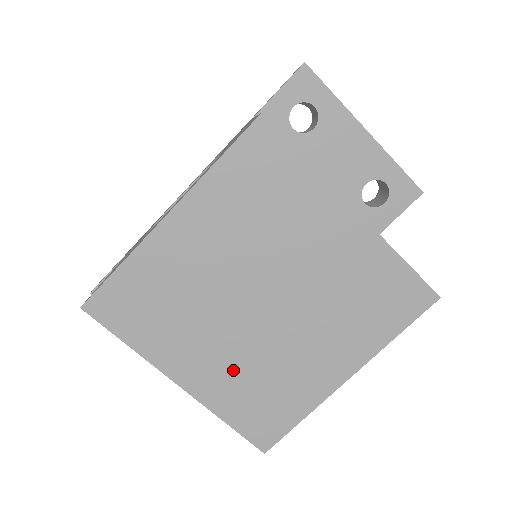
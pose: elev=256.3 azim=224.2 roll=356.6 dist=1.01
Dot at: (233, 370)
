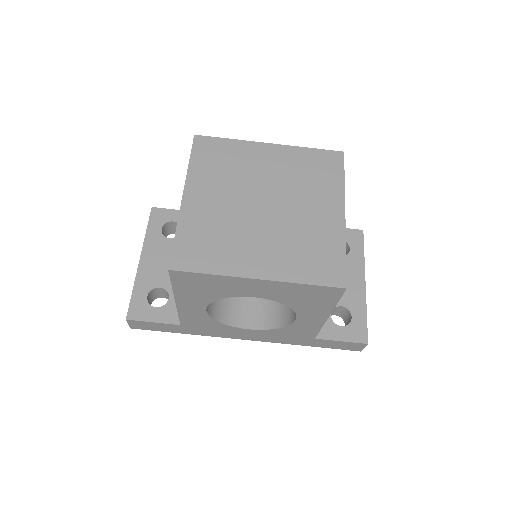
Dot at: (214, 216)
